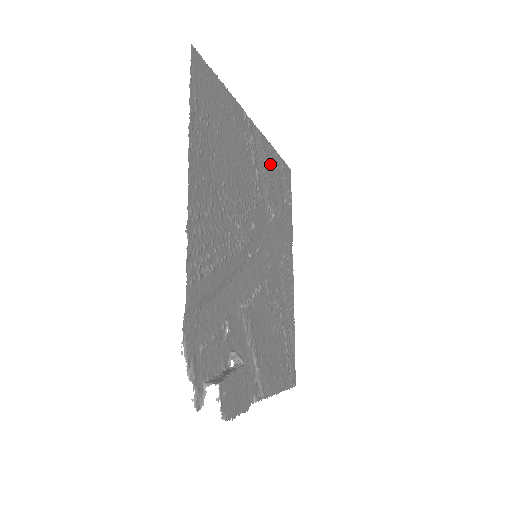
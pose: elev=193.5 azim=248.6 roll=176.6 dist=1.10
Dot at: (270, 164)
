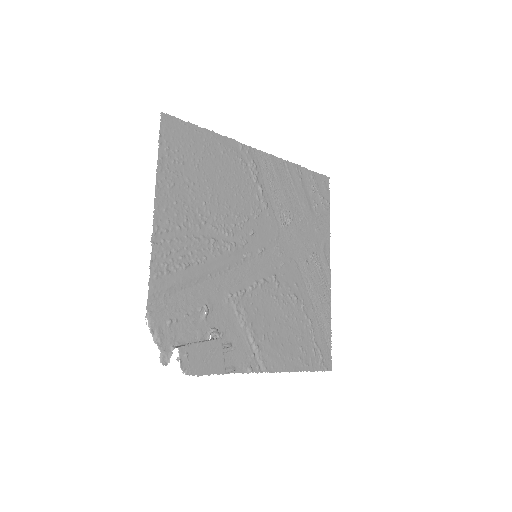
Dot at: (286, 178)
